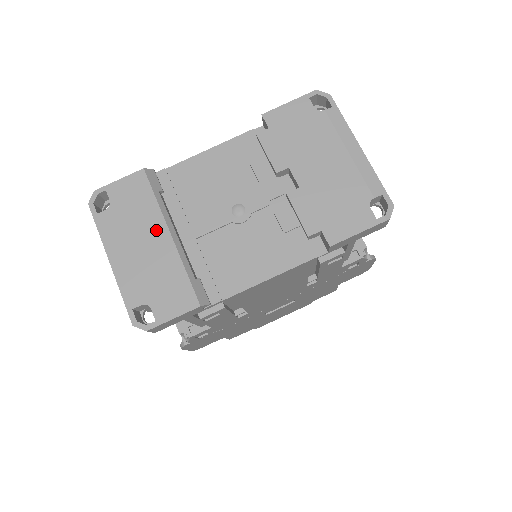
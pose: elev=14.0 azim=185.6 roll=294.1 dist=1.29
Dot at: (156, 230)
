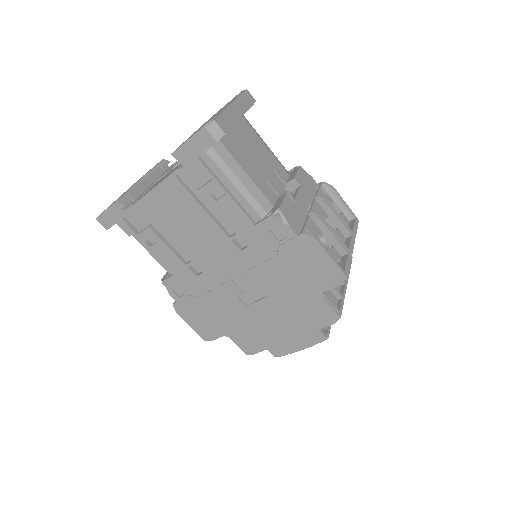
Dot at: occluded
